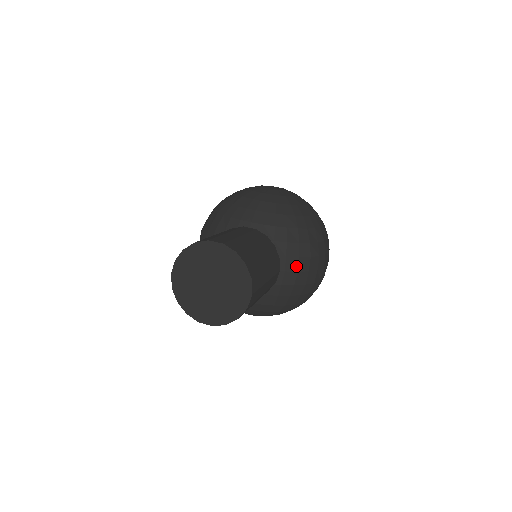
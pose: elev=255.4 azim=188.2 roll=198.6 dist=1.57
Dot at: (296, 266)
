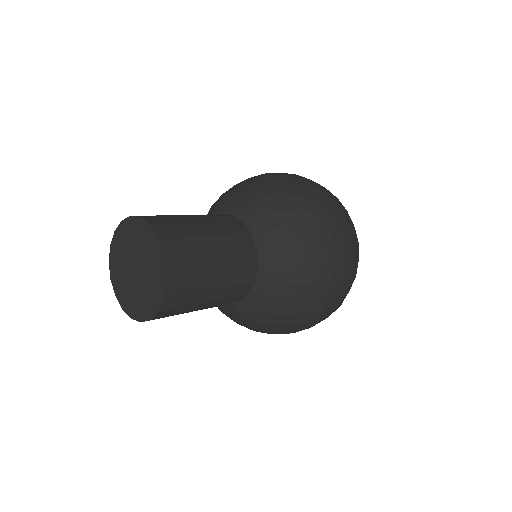
Dot at: (281, 259)
